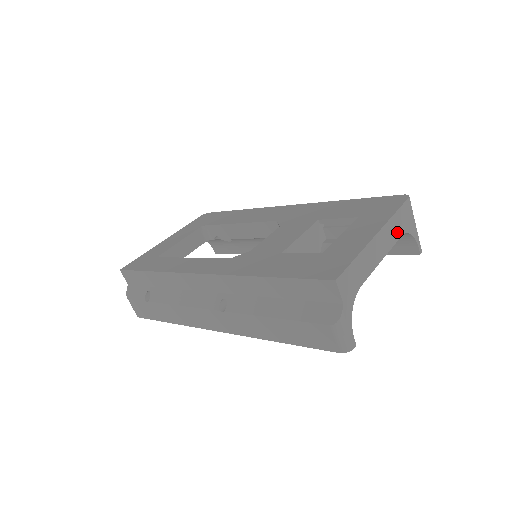
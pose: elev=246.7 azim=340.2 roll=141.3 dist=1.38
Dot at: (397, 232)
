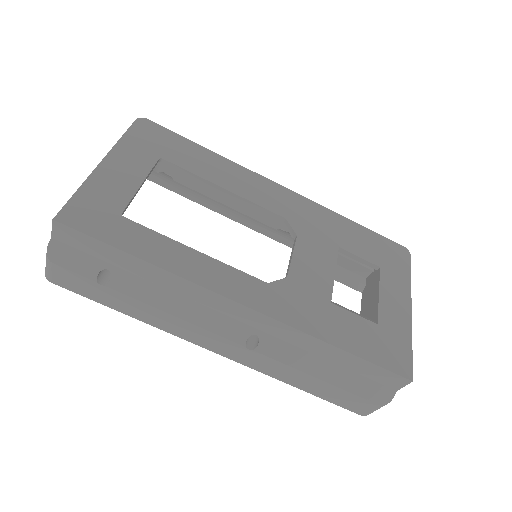
Dot at: occluded
